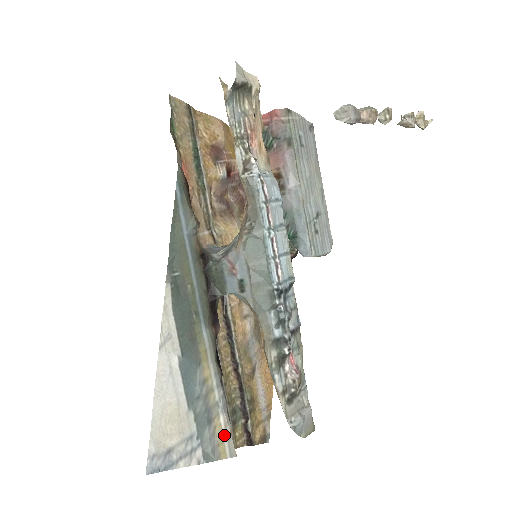
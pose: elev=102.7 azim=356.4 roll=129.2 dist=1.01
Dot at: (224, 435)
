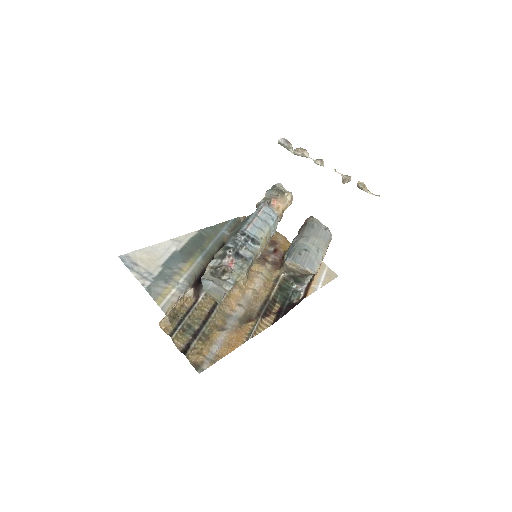
Dot at: (168, 297)
